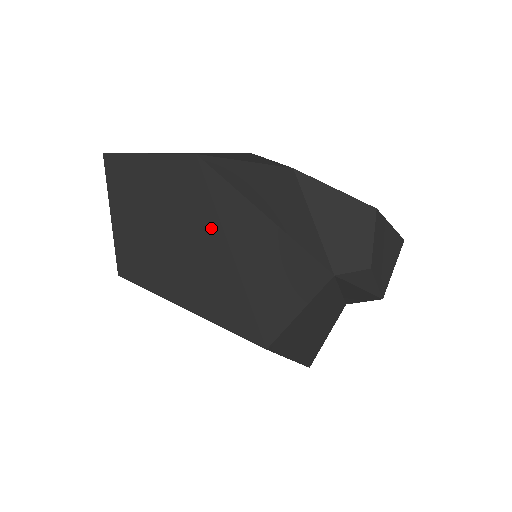
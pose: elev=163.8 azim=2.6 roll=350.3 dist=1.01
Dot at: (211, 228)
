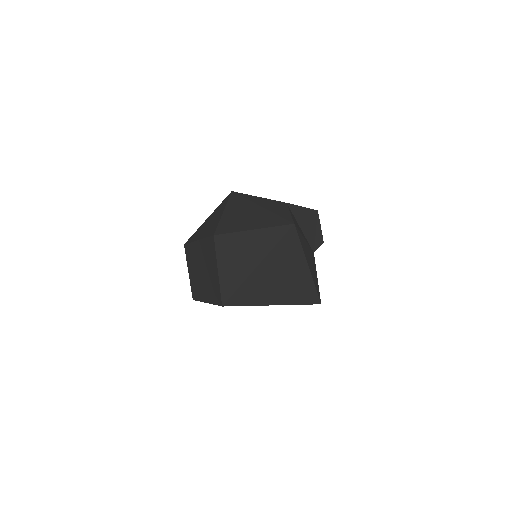
Dot at: (298, 258)
